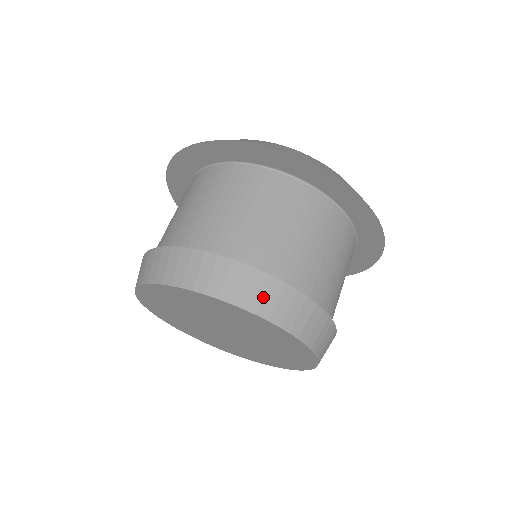
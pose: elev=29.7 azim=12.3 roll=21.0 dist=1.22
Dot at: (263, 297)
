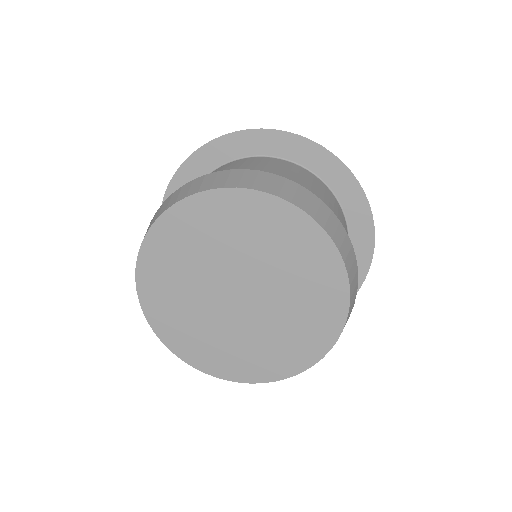
Dot at: (335, 230)
